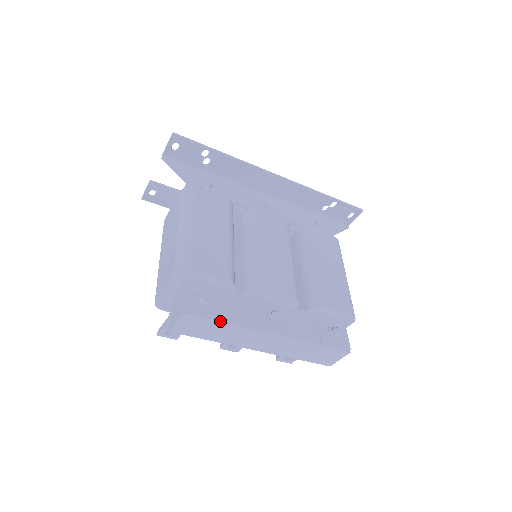
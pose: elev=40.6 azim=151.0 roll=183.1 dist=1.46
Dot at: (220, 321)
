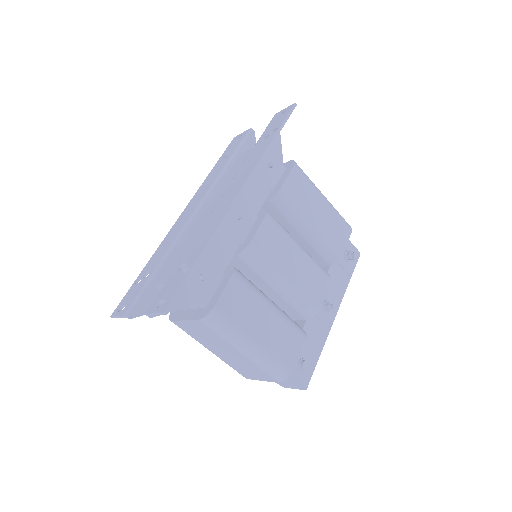
Dot at: occluded
